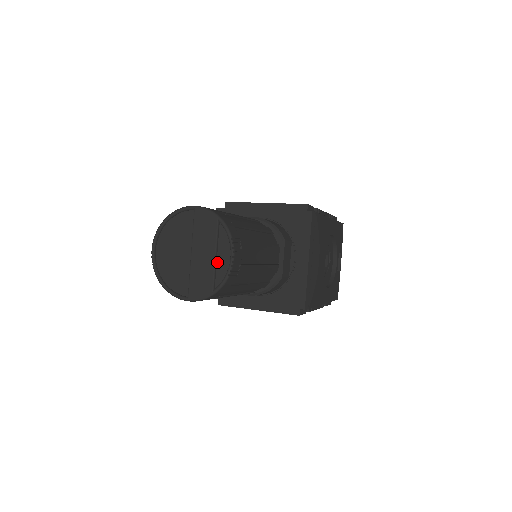
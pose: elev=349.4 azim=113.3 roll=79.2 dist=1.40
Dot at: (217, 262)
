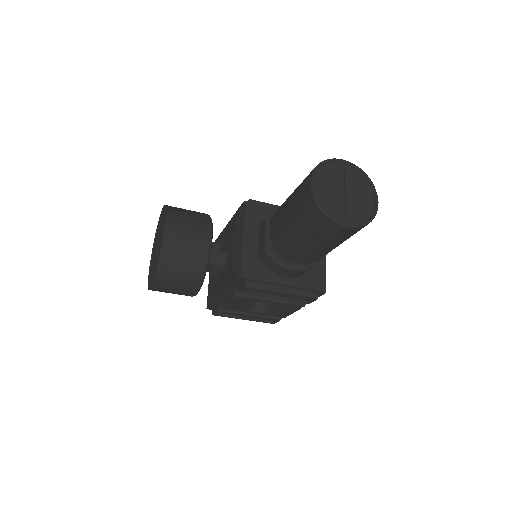
Dot at: (365, 202)
